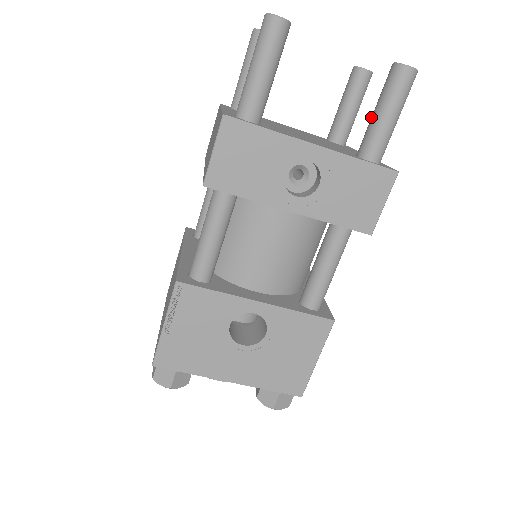
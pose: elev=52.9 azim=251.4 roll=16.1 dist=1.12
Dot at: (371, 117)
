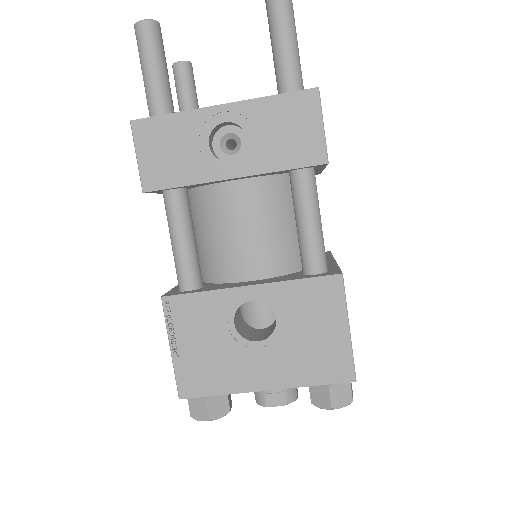
Dot at: (273, 59)
